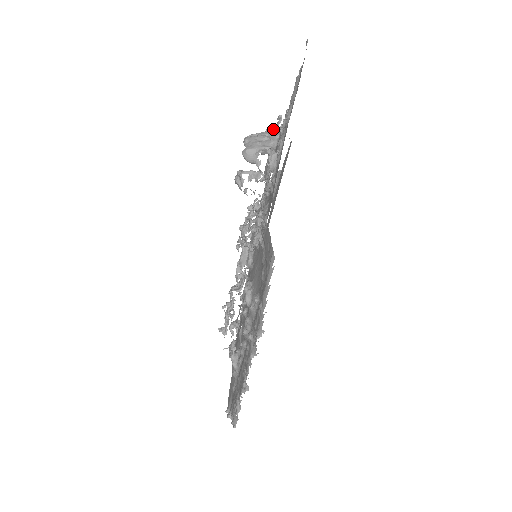
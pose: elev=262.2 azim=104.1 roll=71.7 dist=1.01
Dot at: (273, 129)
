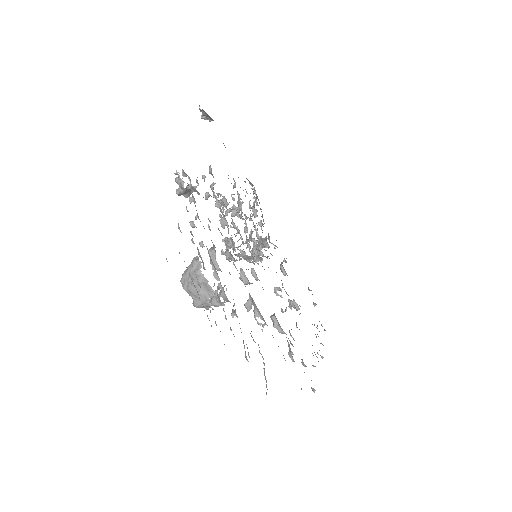
Dot at: (181, 189)
